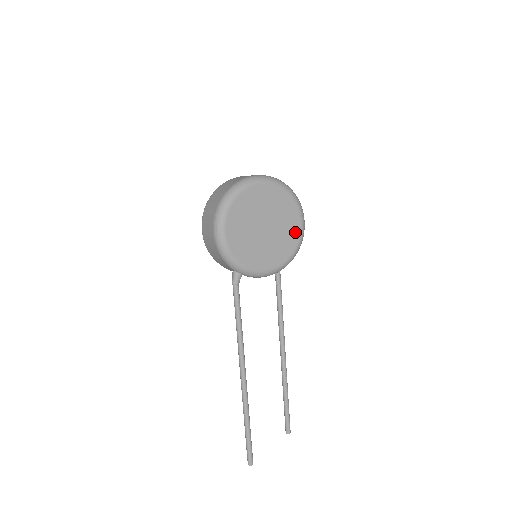
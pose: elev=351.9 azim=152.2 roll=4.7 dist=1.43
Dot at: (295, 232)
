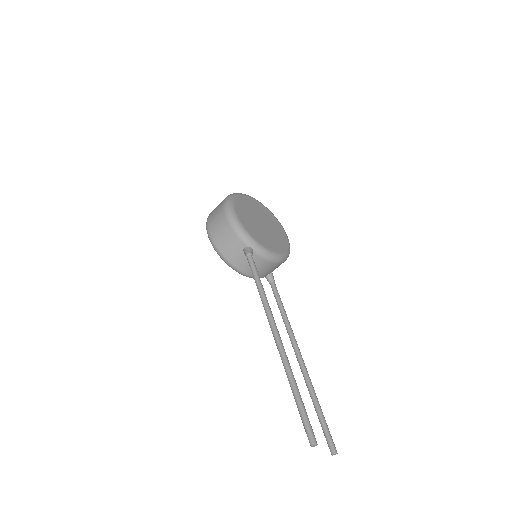
Dot at: (284, 237)
